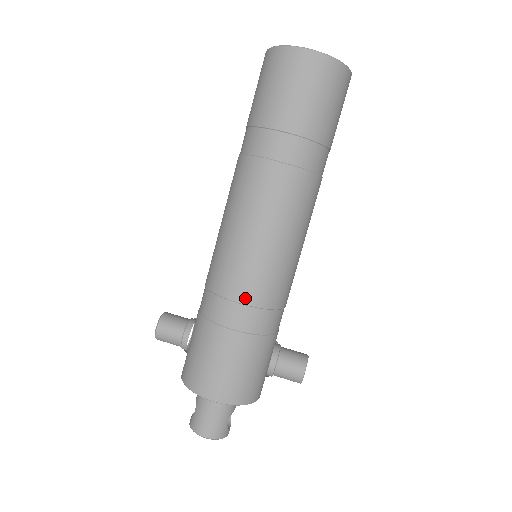
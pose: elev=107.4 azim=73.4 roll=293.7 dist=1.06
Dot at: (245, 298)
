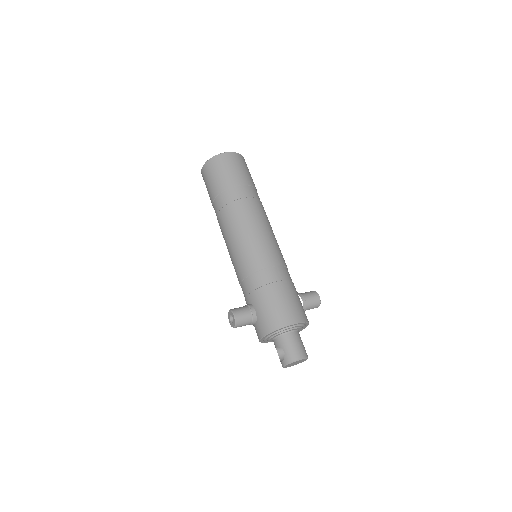
Dot at: (273, 263)
